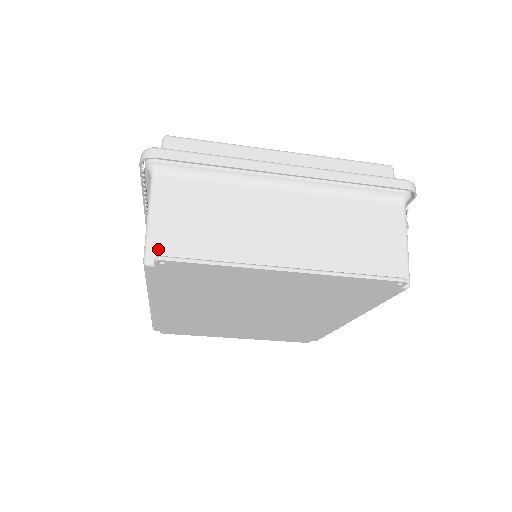
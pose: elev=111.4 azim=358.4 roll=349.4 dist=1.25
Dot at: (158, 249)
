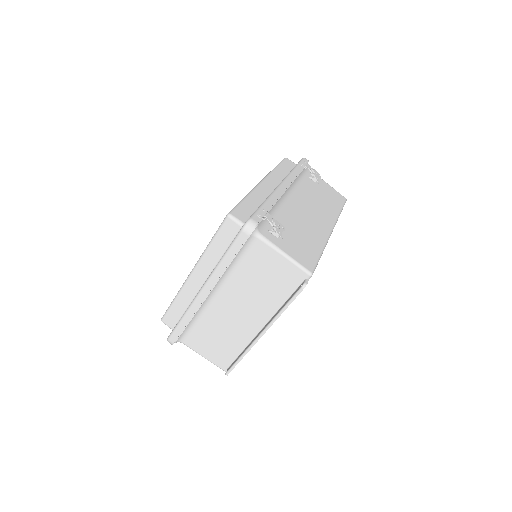
Dot at: (222, 365)
